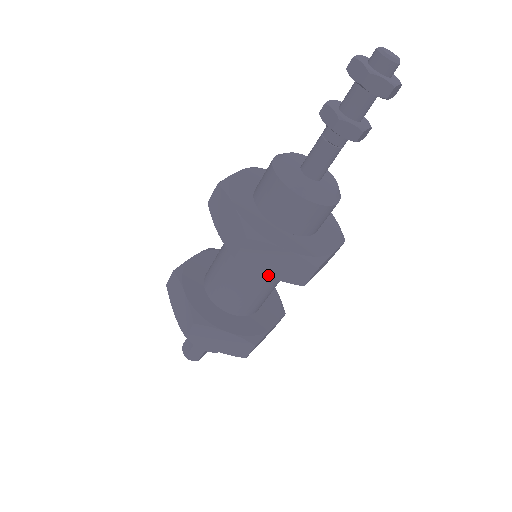
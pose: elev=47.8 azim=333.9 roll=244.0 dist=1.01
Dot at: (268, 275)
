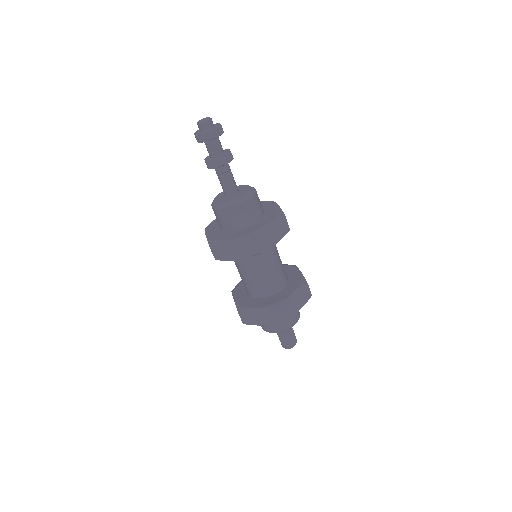
Dot at: (237, 259)
